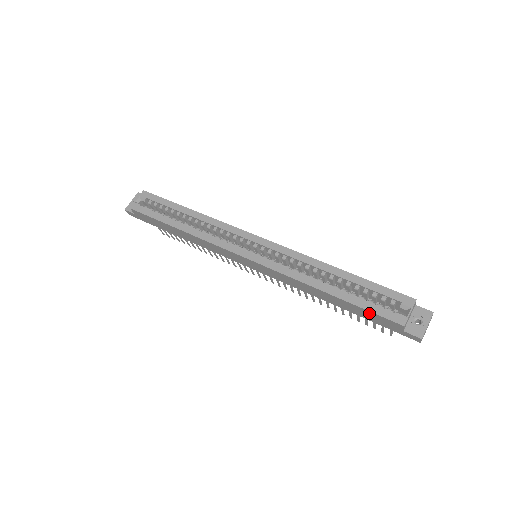
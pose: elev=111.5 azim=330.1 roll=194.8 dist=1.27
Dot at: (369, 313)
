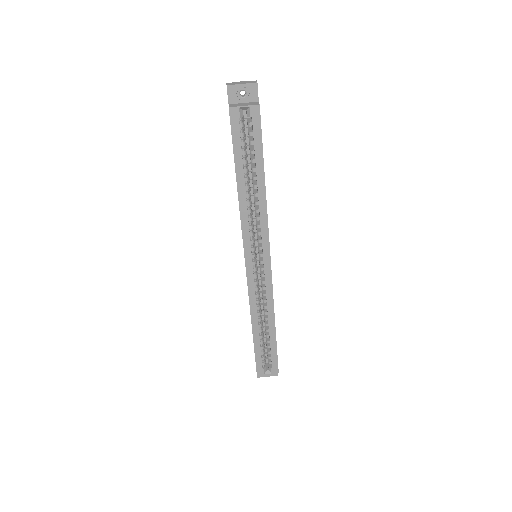
Dot at: (255, 354)
